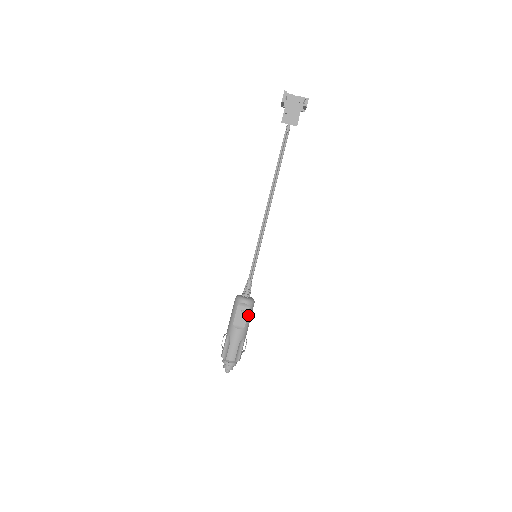
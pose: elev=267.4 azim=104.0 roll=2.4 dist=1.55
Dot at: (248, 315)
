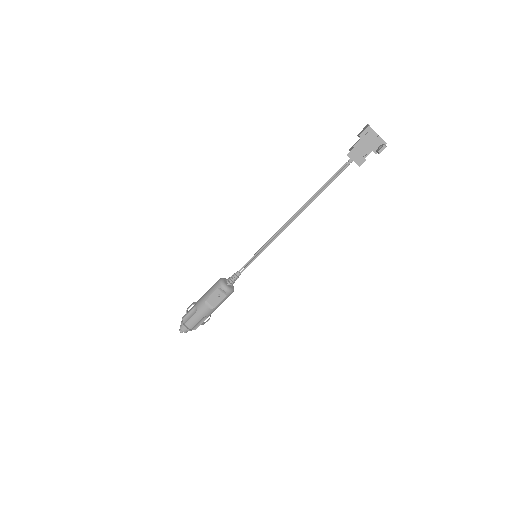
Dot at: (222, 300)
